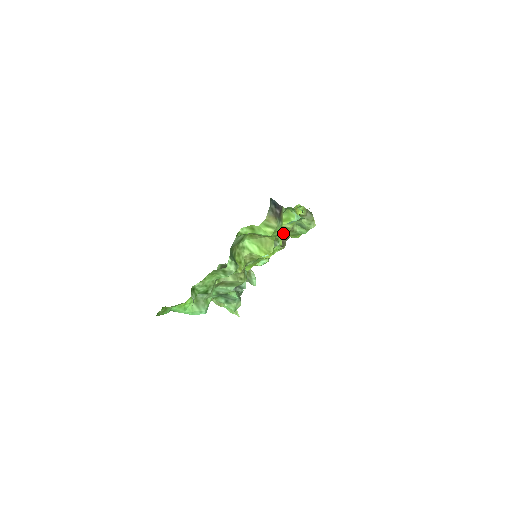
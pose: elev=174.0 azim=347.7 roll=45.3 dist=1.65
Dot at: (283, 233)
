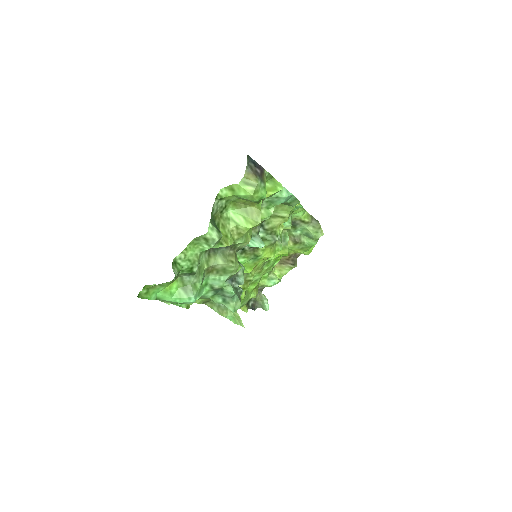
Dot at: (291, 247)
